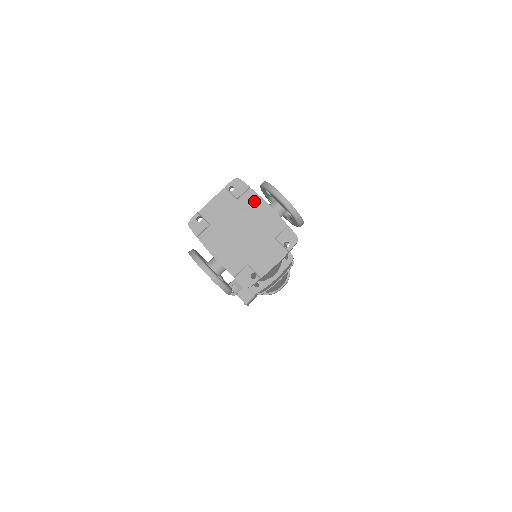
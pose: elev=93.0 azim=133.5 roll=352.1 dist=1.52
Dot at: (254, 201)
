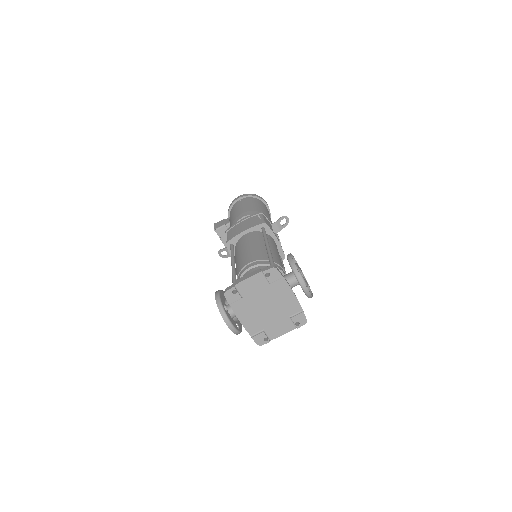
Dot at: (283, 287)
